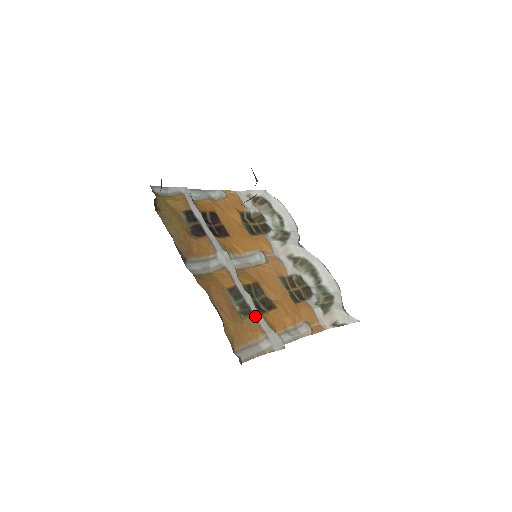
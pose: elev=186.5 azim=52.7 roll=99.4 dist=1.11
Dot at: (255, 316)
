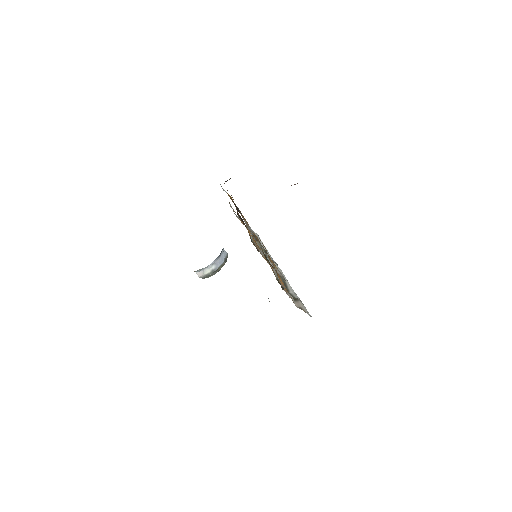
Dot at: occluded
